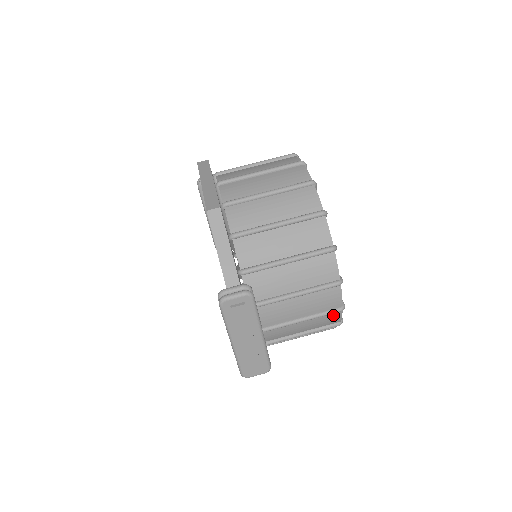
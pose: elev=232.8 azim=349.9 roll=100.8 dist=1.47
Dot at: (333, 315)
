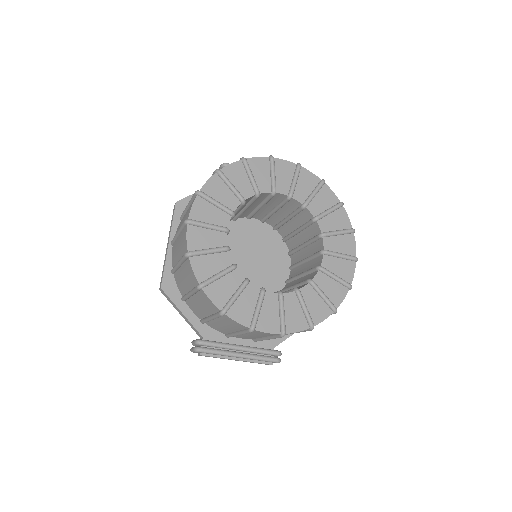
Dot at: occluded
